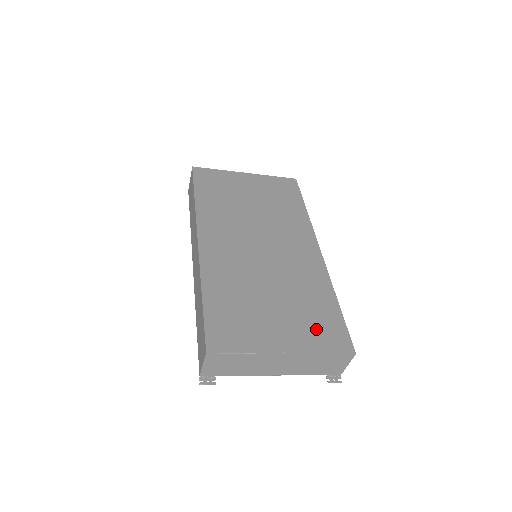
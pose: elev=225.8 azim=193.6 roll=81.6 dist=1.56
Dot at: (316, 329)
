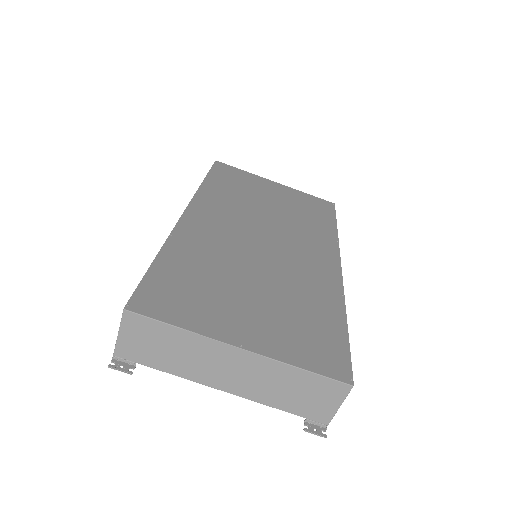
Dot at: (302, 337)
